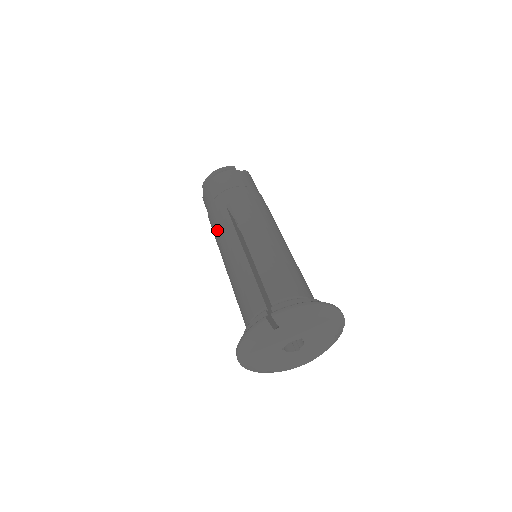
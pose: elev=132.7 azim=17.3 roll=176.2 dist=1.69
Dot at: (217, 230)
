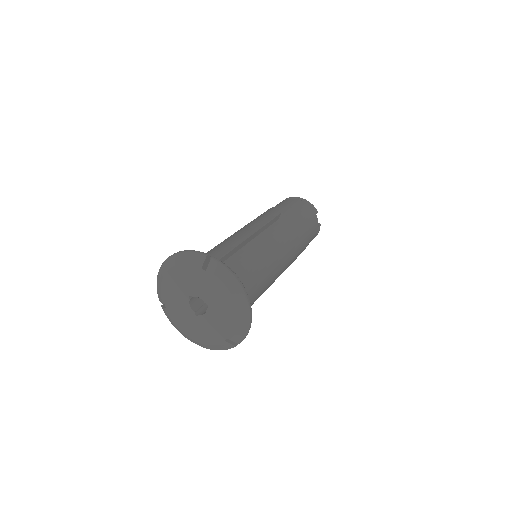
Dot at: (258, 217)
